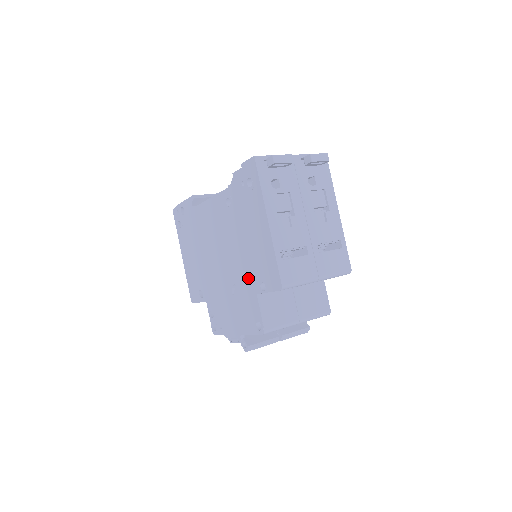
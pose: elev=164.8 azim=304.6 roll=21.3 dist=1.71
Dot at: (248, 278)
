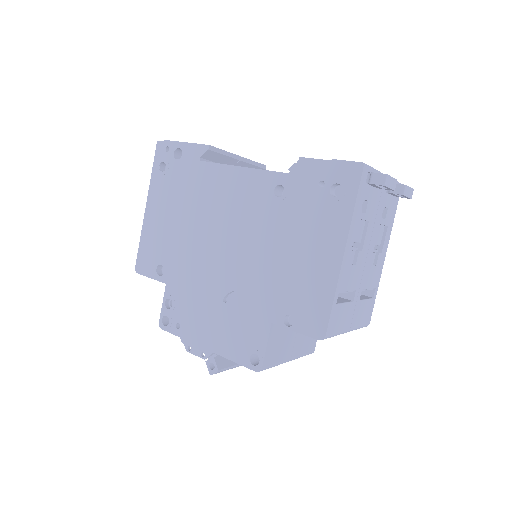
Dot at: (266, 297)
